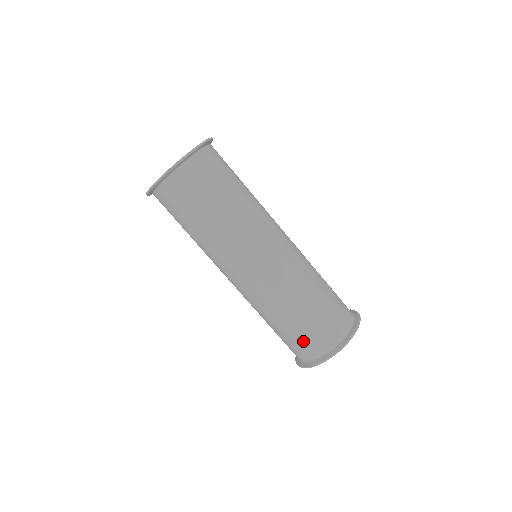
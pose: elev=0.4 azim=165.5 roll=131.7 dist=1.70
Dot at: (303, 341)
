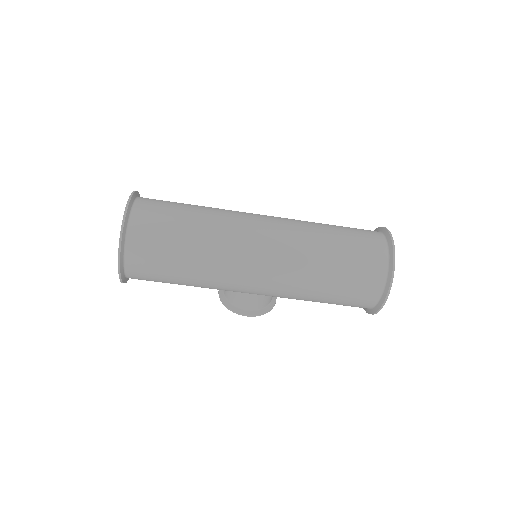
Dot at: (362, 263)
